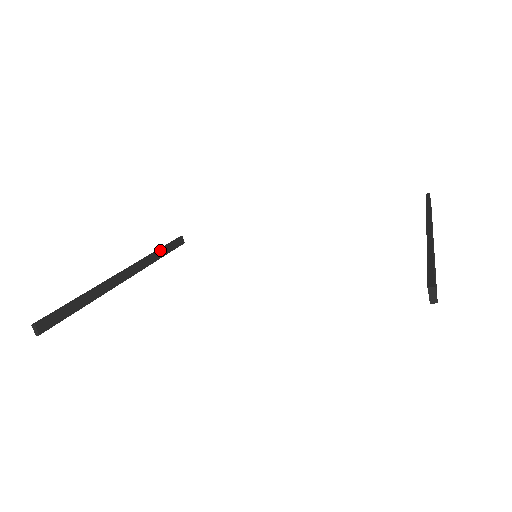
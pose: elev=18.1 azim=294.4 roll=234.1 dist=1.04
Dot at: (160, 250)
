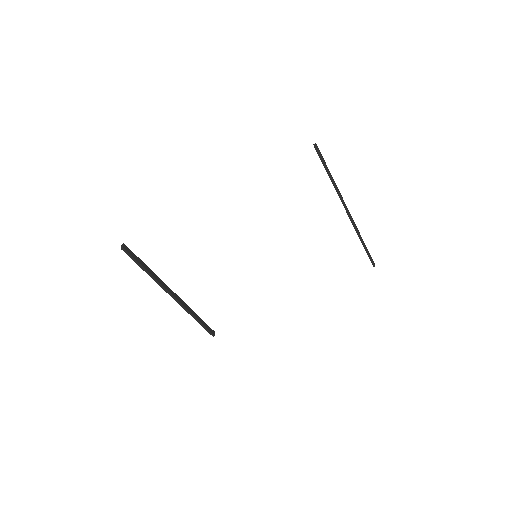
Dot at: (197, 315)
